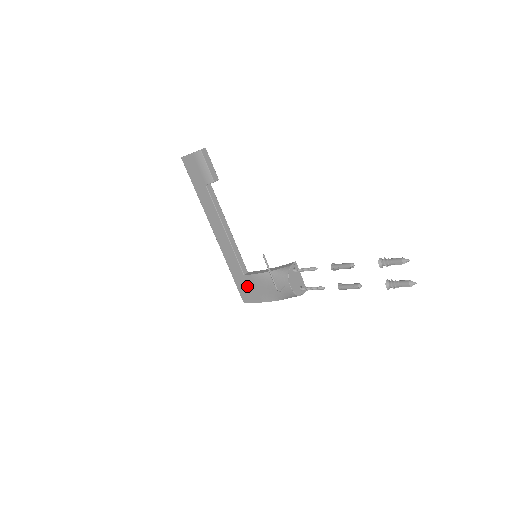
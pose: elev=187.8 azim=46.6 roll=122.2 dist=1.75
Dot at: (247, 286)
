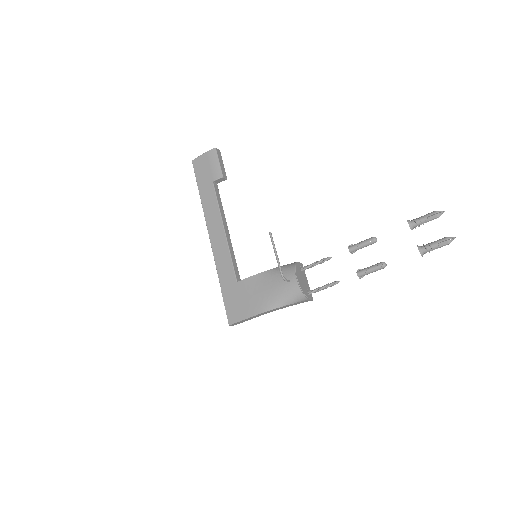
Dot at: (238, 297)
